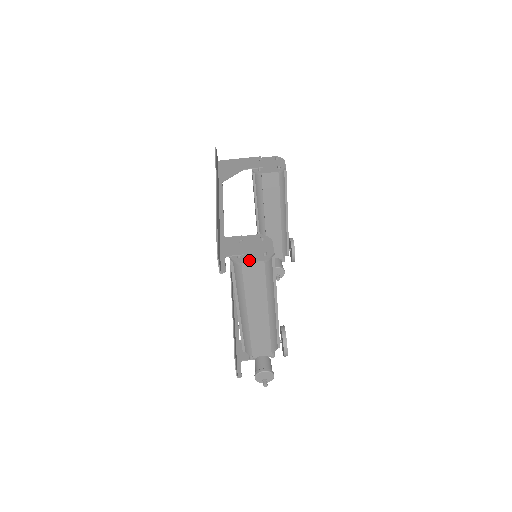
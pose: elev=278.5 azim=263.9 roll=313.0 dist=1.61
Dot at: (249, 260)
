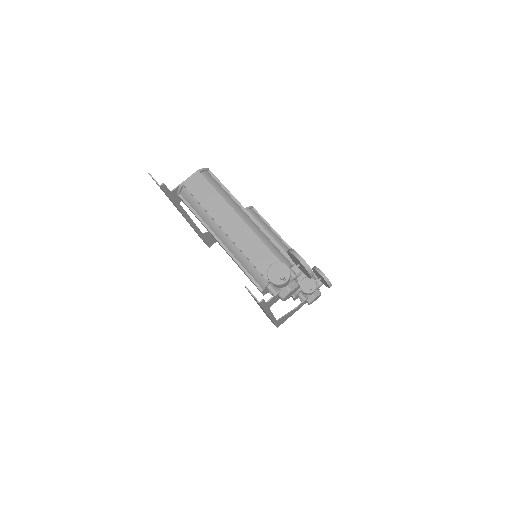
Dot at: (188, 179)
